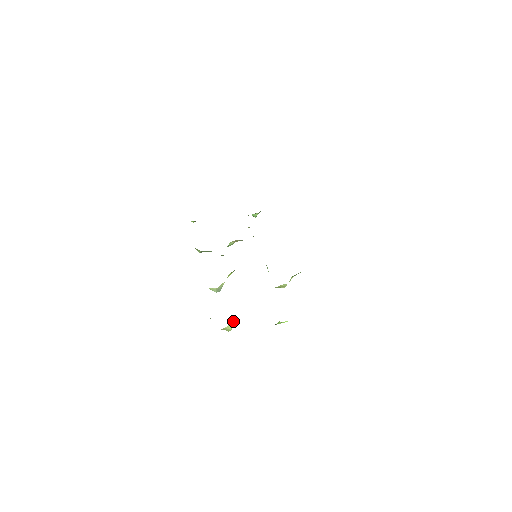
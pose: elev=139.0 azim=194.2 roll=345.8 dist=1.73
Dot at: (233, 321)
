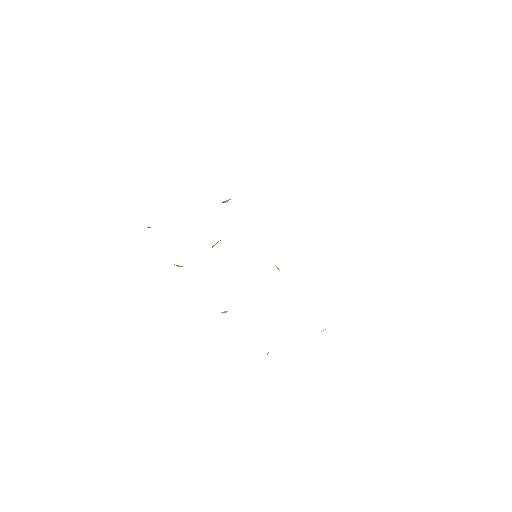
Dot at: occluded
